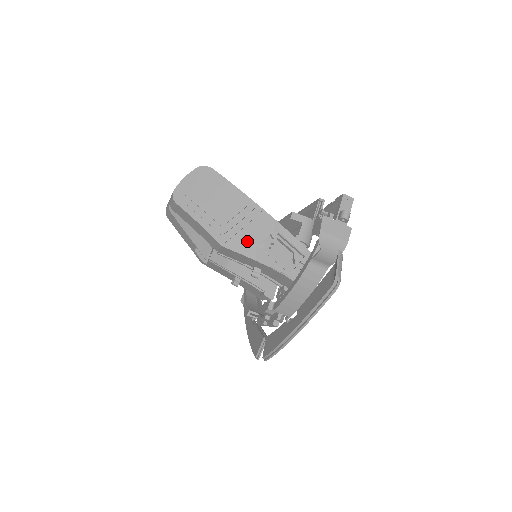
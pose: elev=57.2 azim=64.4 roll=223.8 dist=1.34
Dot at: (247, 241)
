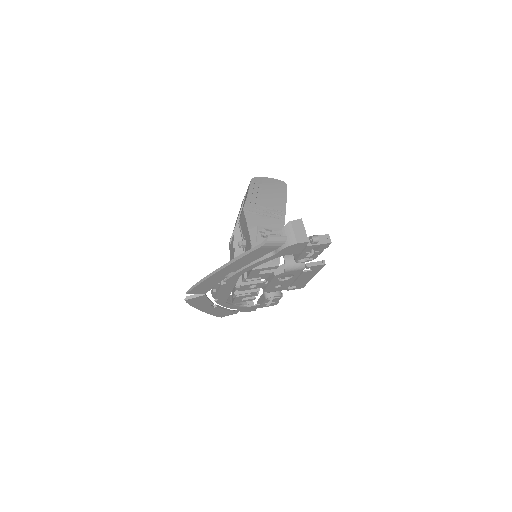
Dot at: (257, 220)
